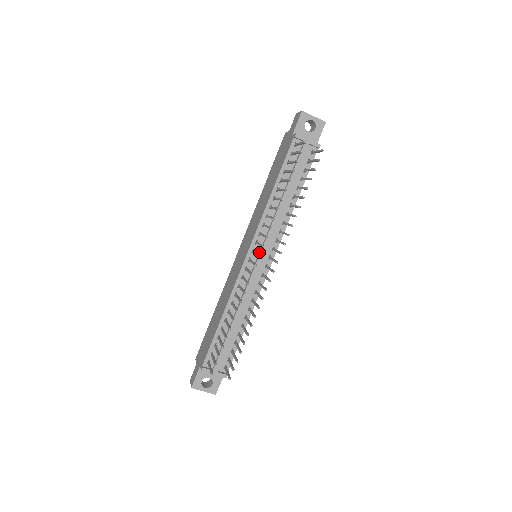
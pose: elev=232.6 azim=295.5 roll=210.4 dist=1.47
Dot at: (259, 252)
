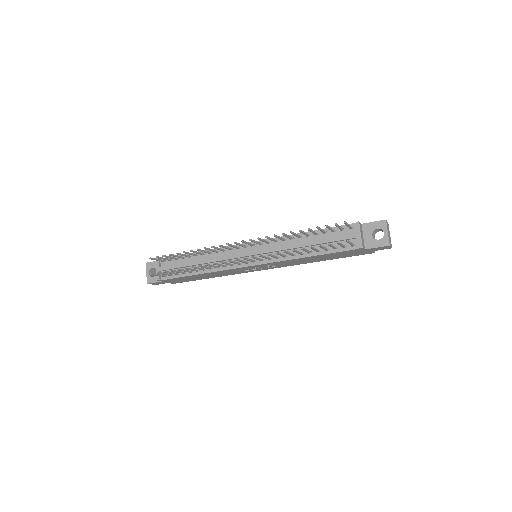
Dot at: (255, 250)
